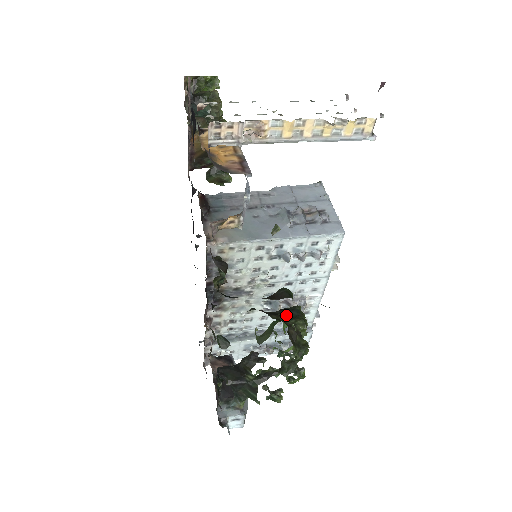
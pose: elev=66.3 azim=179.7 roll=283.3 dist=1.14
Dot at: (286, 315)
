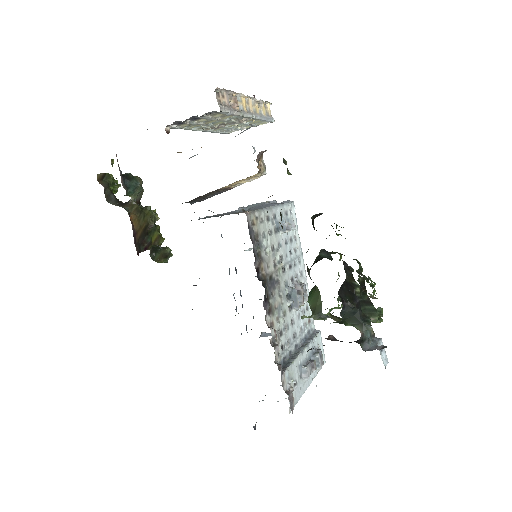
Dot at: (321, 259)
